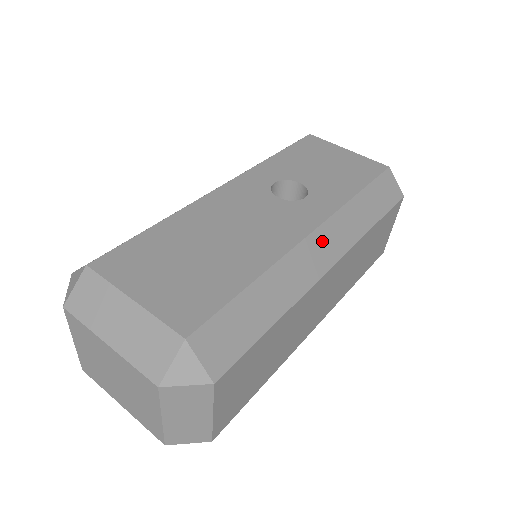
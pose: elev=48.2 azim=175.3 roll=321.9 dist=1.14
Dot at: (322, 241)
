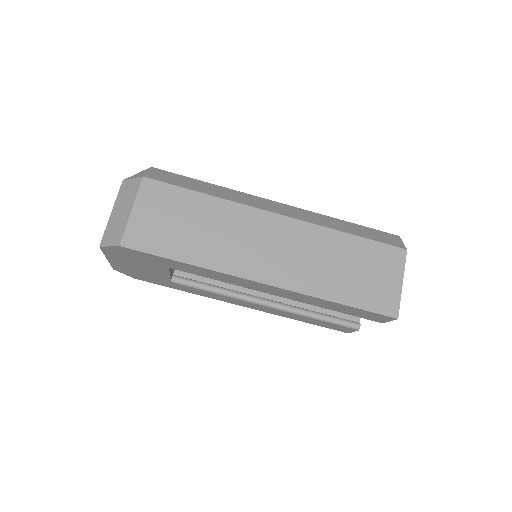
Dot at: (282, 207)
